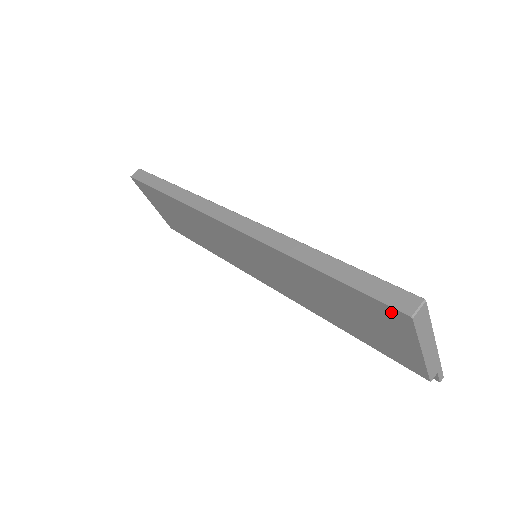
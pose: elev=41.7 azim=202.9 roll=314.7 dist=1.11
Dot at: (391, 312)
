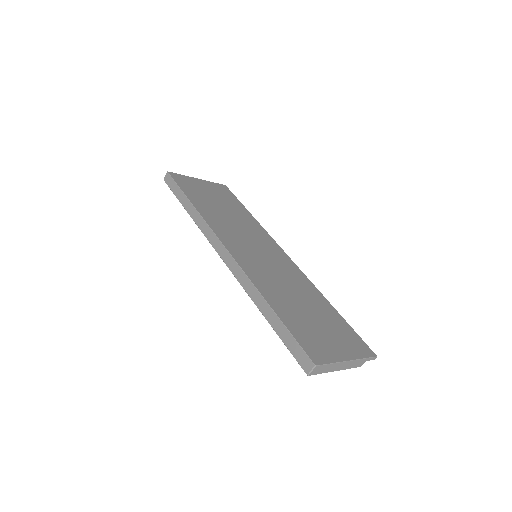
Dot at: occluded
